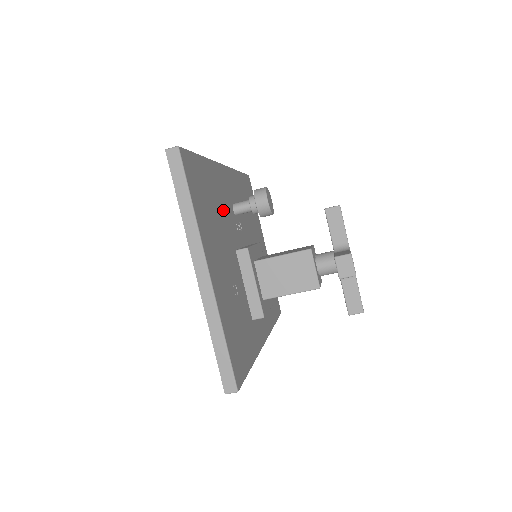
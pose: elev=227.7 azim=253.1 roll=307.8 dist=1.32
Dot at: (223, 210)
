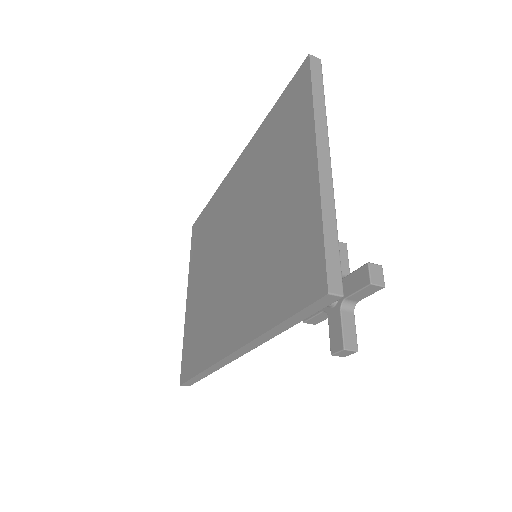
Dot at: occluded
